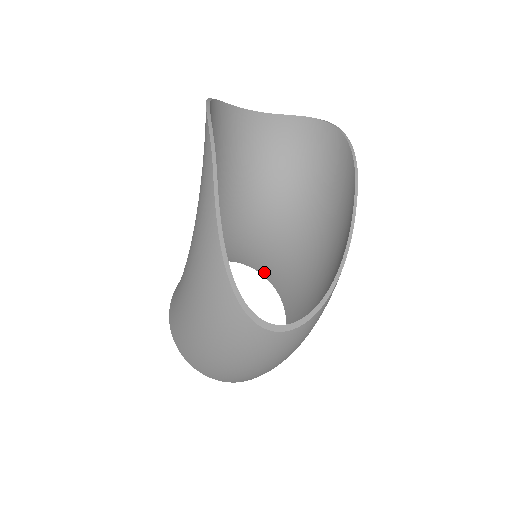
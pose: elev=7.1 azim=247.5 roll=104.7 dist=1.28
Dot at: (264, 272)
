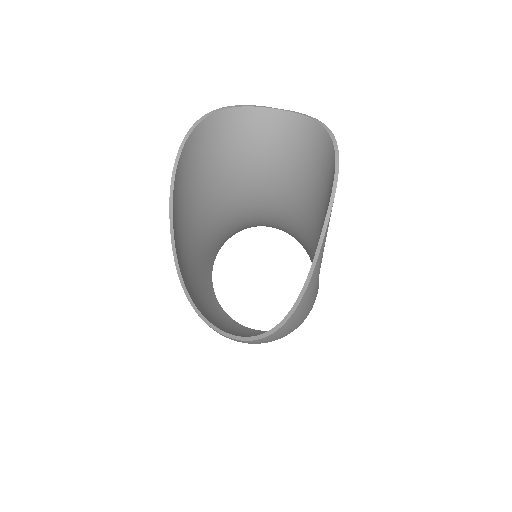
Dot at: occluded
